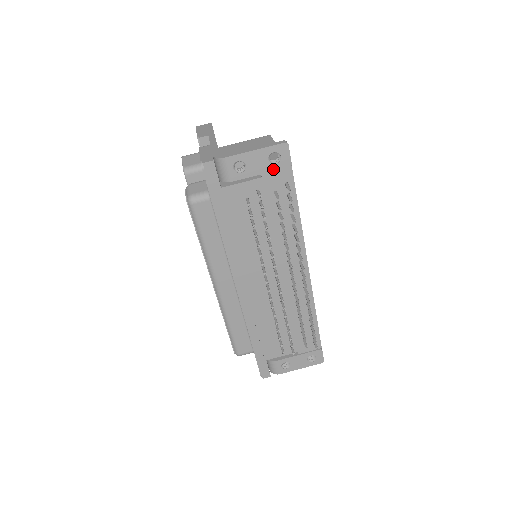
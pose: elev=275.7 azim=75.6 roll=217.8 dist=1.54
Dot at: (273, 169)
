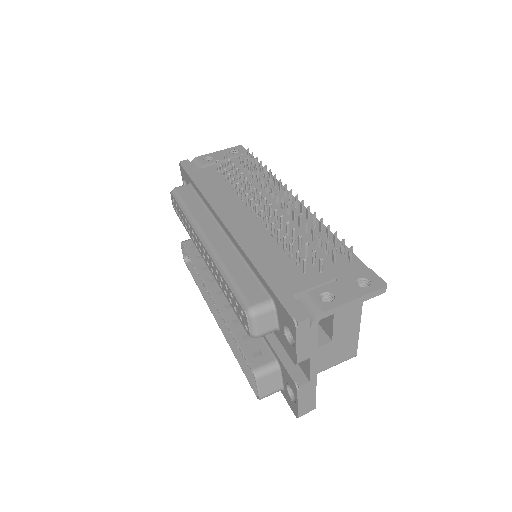
Dot at: (235, 156)
